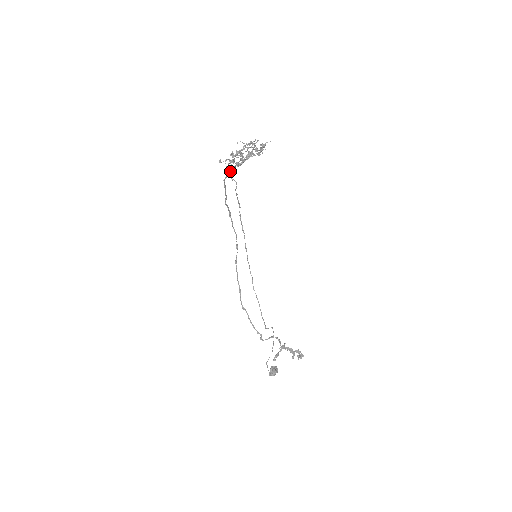
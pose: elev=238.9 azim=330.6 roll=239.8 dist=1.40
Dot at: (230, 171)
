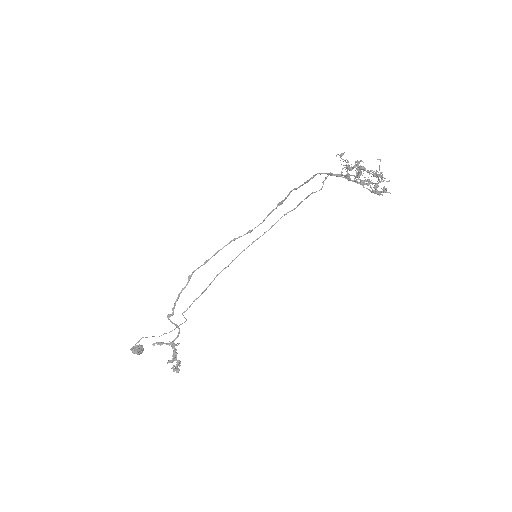
Dot at: occluded
